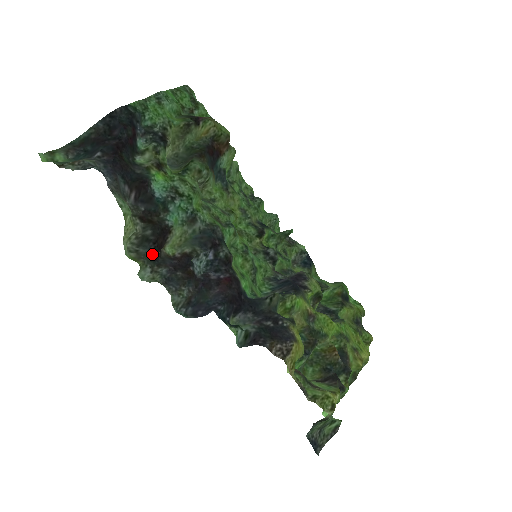
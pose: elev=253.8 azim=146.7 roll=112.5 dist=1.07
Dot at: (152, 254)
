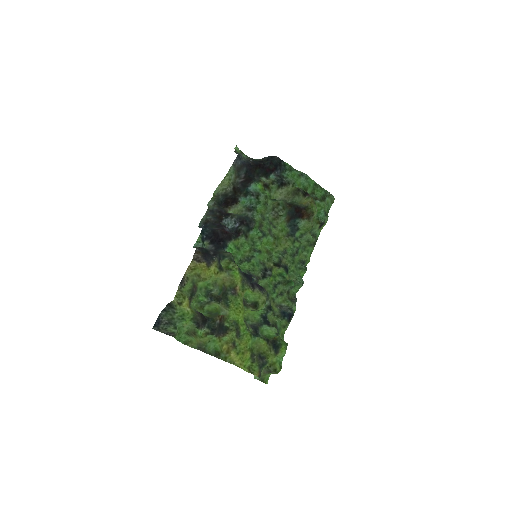
Dot at: (222, 202)
